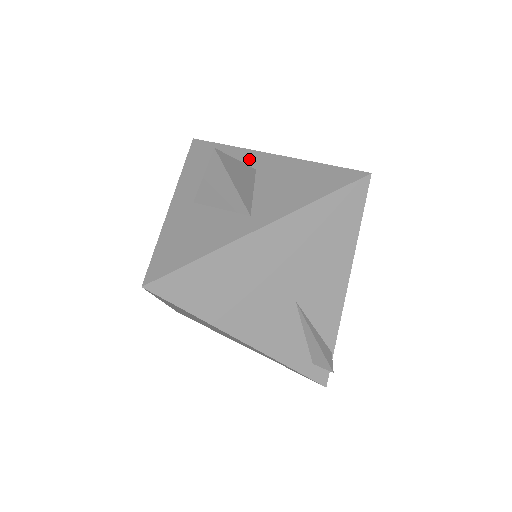
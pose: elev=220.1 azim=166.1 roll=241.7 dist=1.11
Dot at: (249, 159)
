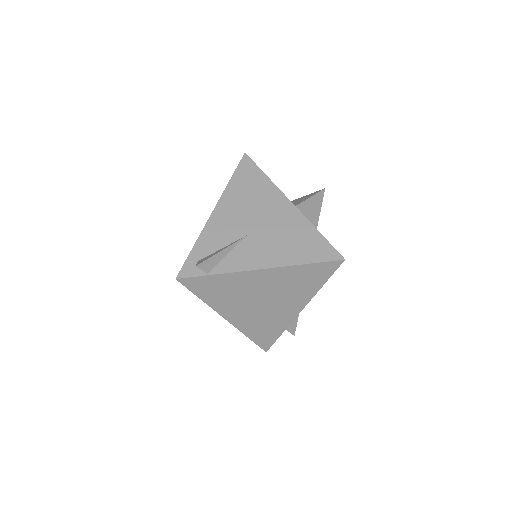
Dot at: occluded
